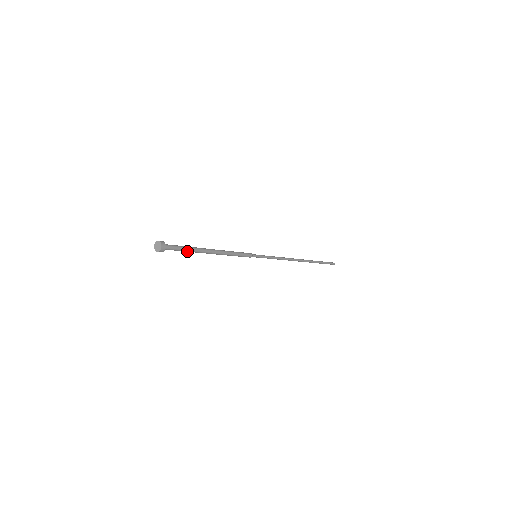
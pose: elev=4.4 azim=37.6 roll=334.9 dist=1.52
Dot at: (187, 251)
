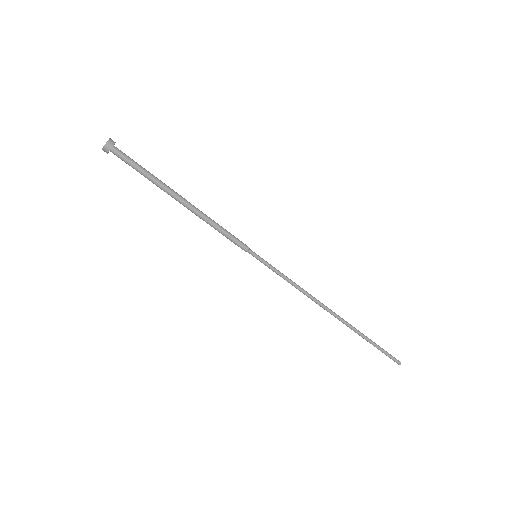
Dot at: (147, 174)
